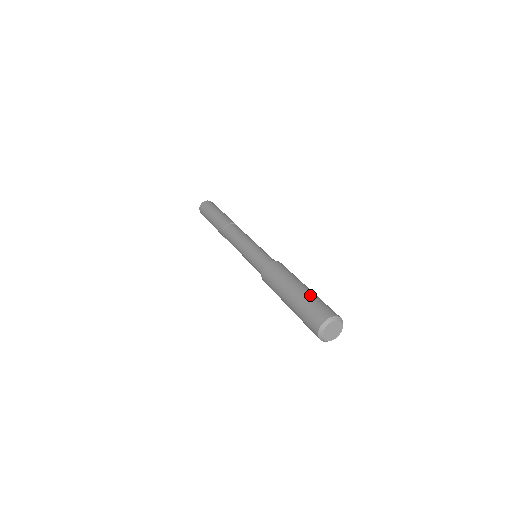
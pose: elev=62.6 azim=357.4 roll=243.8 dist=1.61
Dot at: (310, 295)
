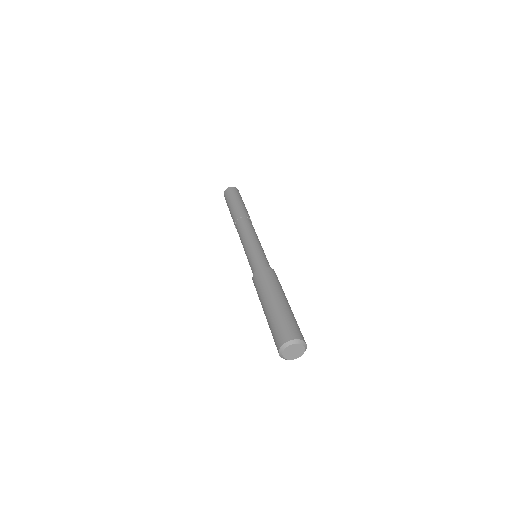
Dot at: (273, 316)
